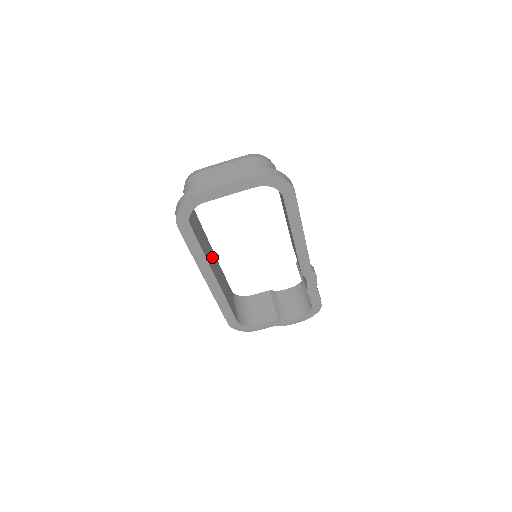
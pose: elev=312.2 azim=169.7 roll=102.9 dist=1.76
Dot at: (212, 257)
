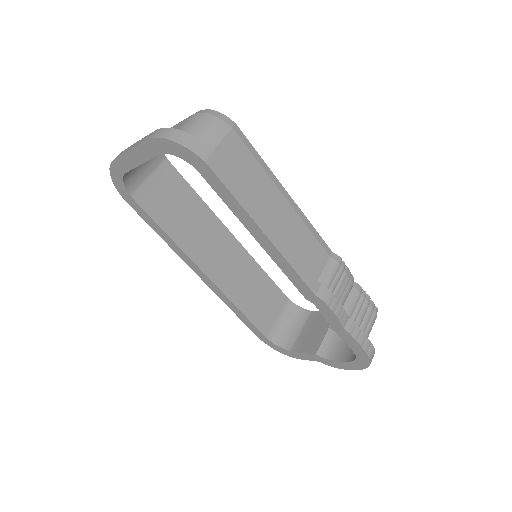
Dot at: (219, 247)
